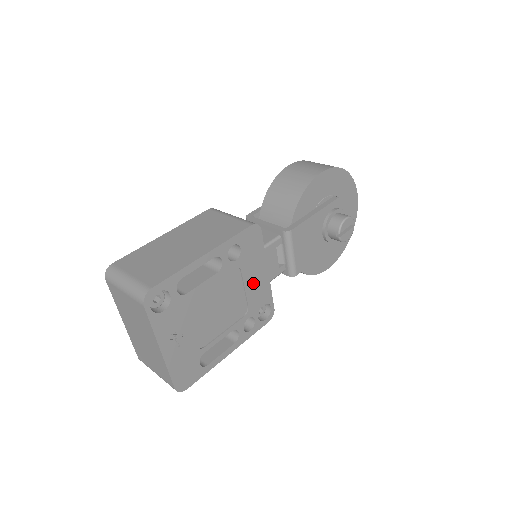
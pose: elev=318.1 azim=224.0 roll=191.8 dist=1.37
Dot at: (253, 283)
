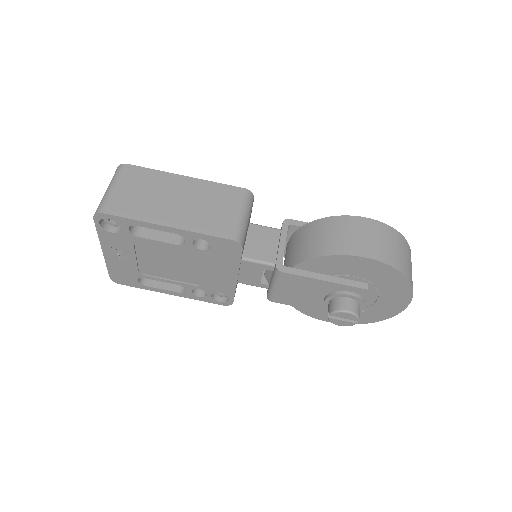
Dot at: (216, 274)
